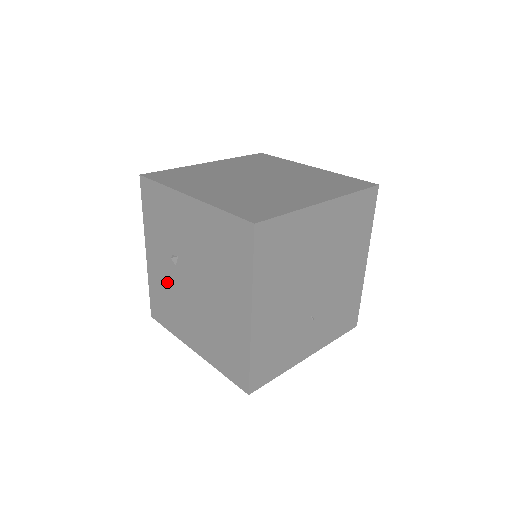
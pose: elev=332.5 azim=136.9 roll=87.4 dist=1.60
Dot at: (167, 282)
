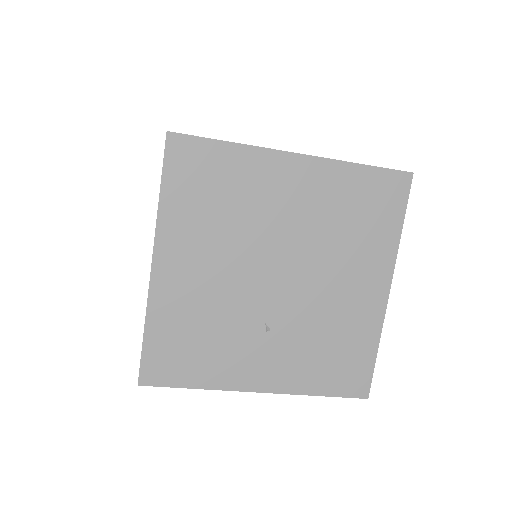
Dot at: occluded
